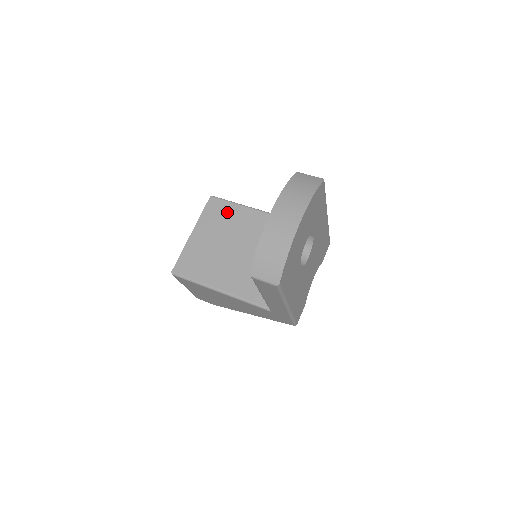
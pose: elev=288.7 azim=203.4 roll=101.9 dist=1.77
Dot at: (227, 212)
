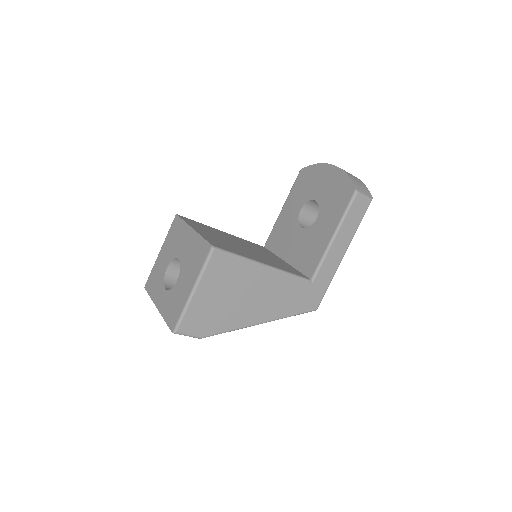
Dot at: (204, 226)
